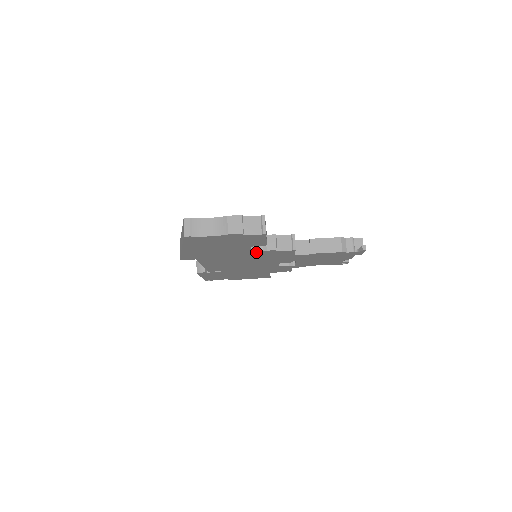
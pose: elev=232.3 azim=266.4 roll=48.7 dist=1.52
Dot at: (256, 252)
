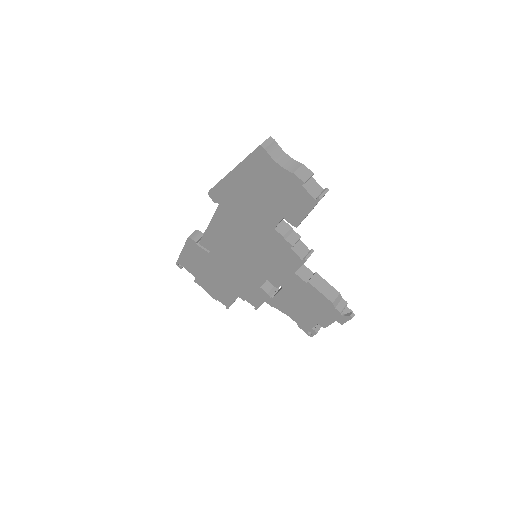
Dot at: (275, 235)
